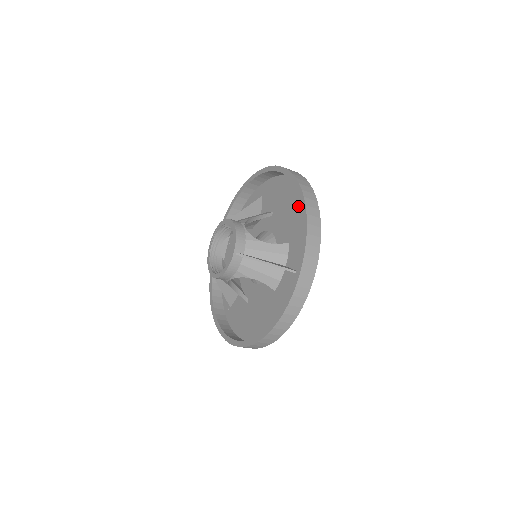
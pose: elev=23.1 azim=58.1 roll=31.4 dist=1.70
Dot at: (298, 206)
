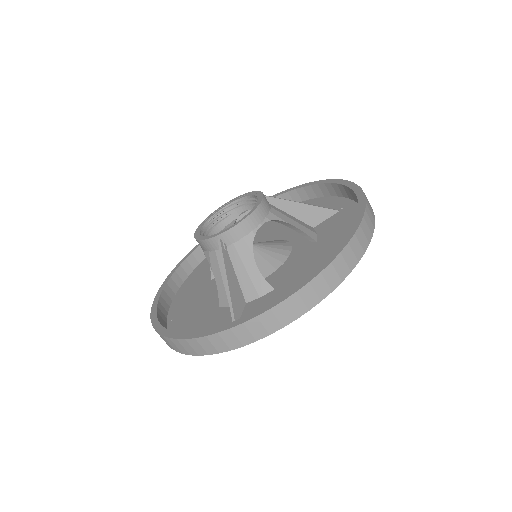
Dot at: occluded
